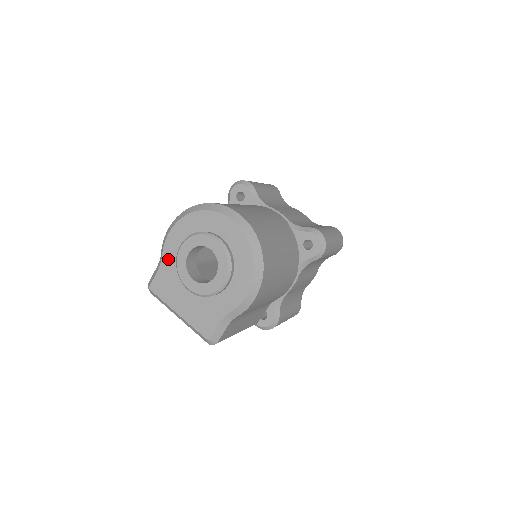
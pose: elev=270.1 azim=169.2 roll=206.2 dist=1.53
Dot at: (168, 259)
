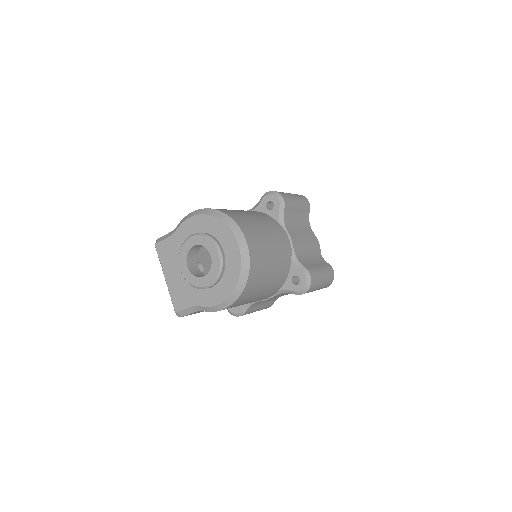
Dot at: (179, 236)
